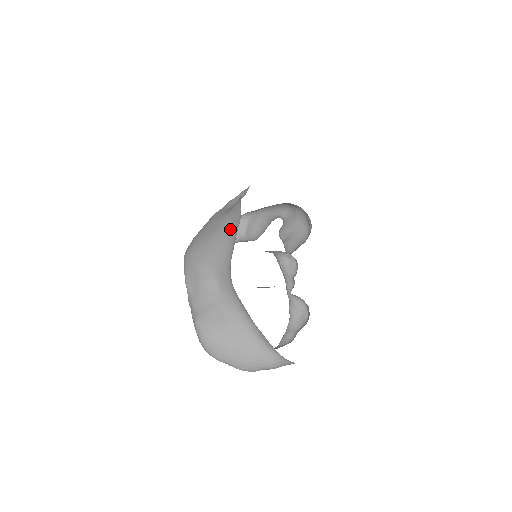
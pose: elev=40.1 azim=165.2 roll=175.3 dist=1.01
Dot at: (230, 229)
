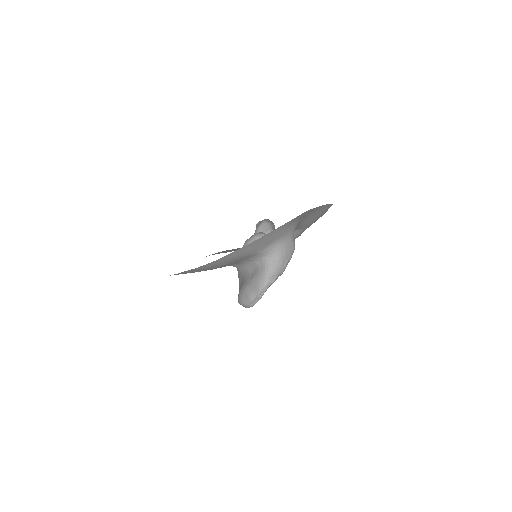
Dot at: occluded
